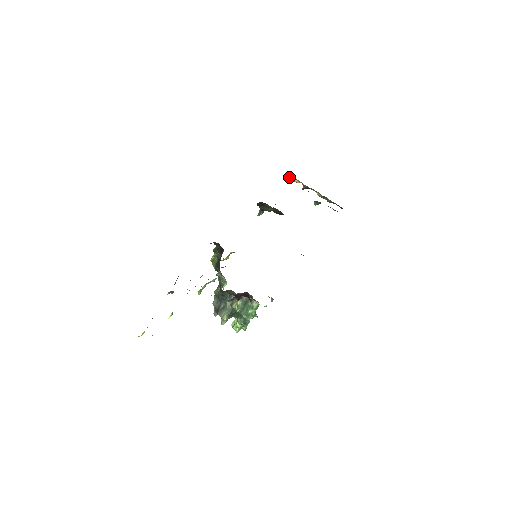
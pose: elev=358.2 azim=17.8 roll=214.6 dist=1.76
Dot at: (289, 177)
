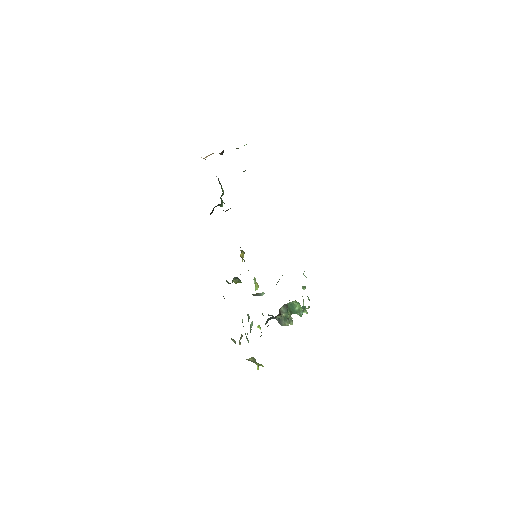
Dot at: occluded
